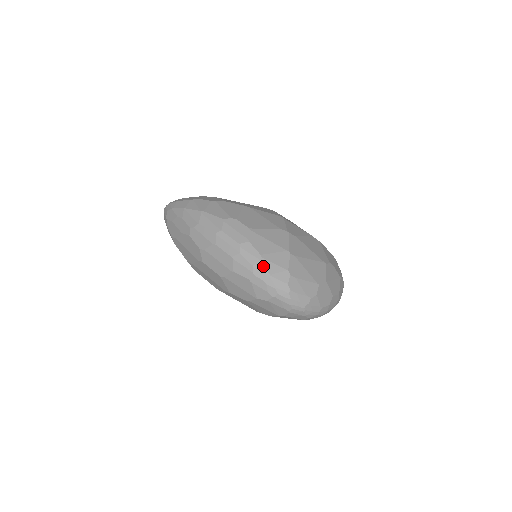
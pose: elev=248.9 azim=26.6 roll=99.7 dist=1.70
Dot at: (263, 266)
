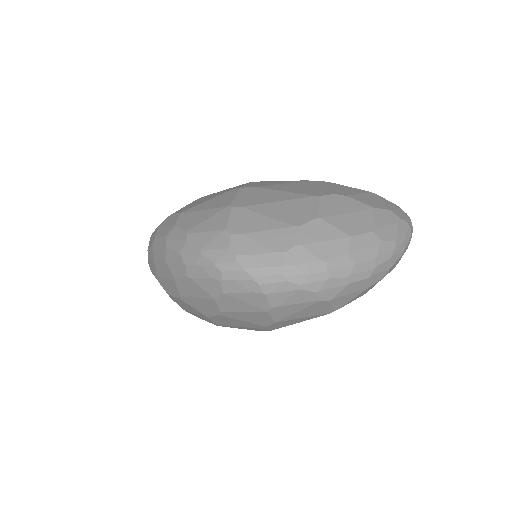
Dot at: (190, 244)
